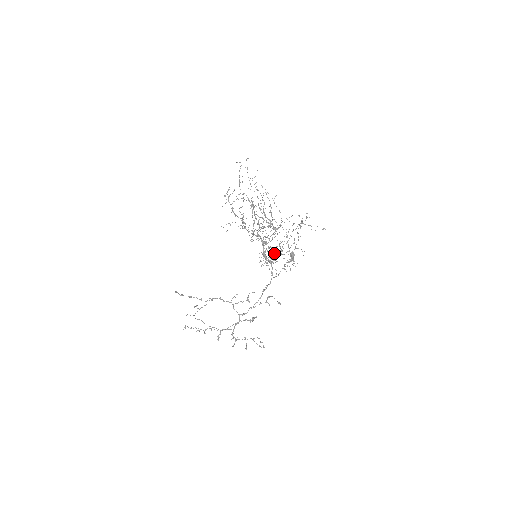
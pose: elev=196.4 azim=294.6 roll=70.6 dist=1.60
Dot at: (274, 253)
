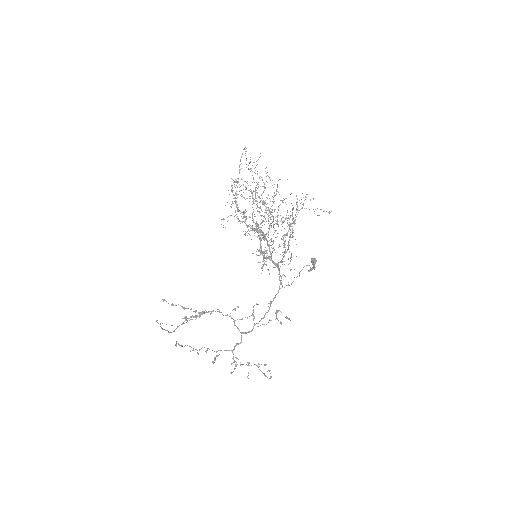
Dot at: occluded
